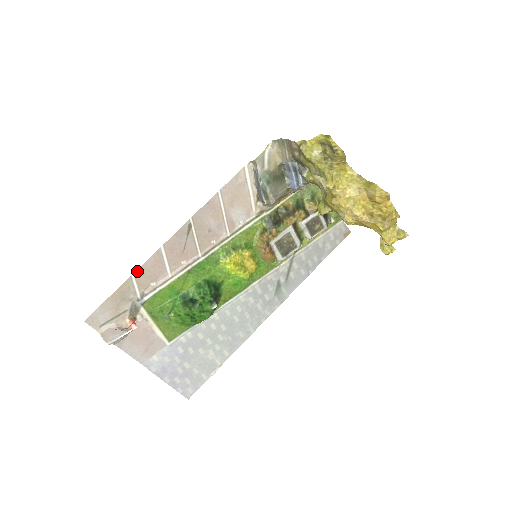
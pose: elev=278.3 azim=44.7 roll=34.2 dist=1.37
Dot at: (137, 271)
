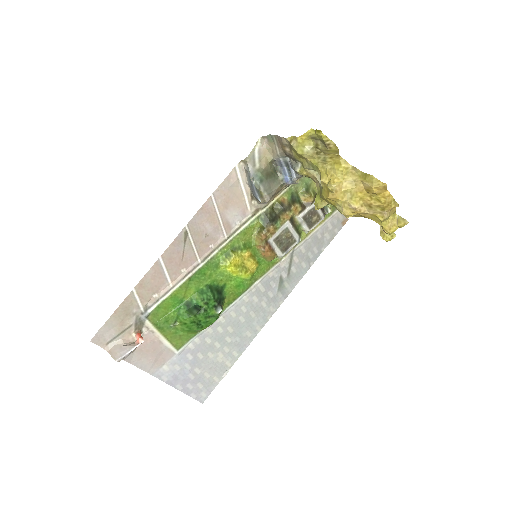
Dot at: (138, 285)
